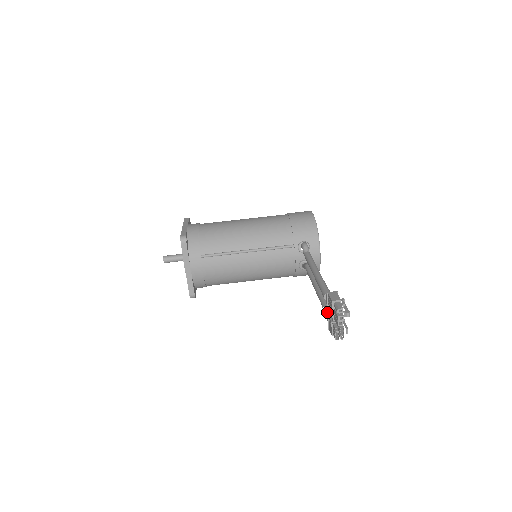
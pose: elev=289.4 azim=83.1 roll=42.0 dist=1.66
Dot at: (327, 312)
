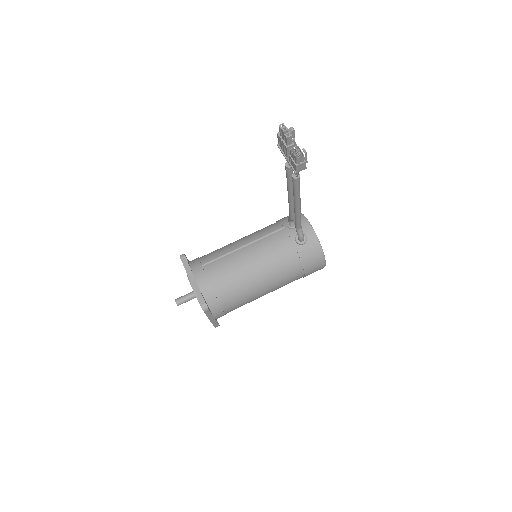
Dot at: (286, 158)
